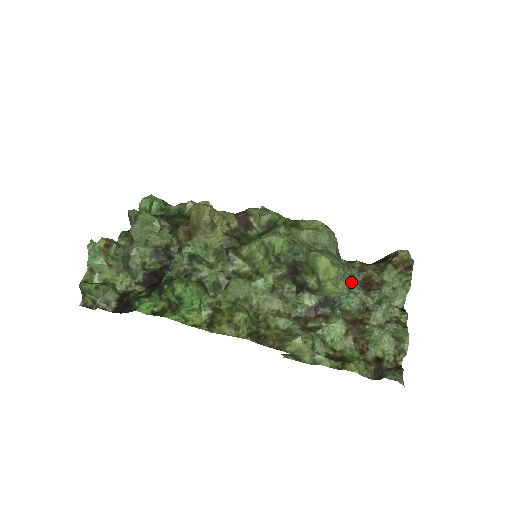
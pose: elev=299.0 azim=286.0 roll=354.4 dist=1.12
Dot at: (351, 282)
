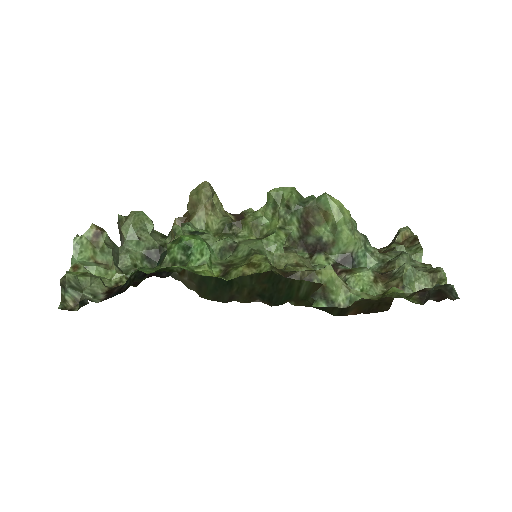
Dot at: (365, 239)
